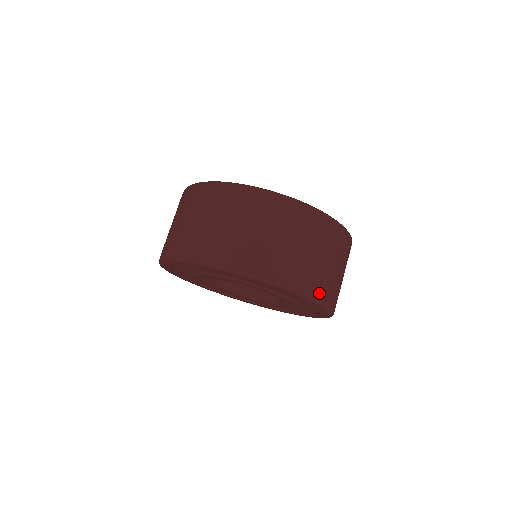
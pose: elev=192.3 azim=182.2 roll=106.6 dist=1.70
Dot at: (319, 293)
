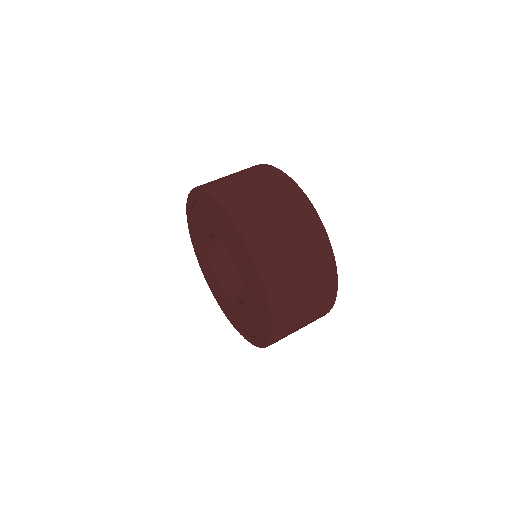
Dot at: (280, 332)
